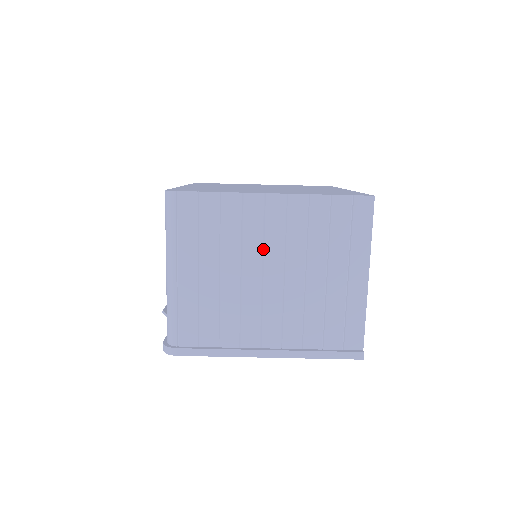
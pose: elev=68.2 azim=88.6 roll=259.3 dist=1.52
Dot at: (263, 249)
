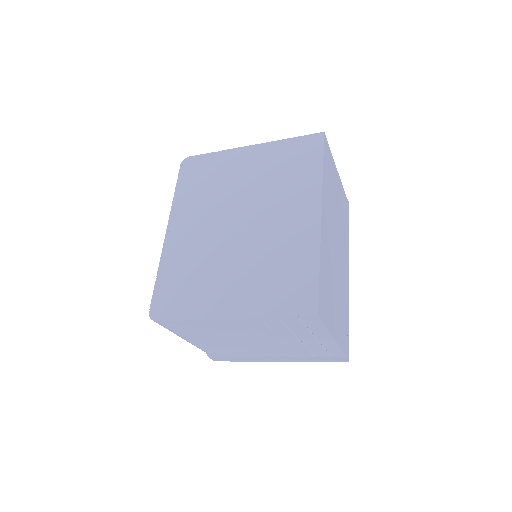
Dot at: (242, 334)
